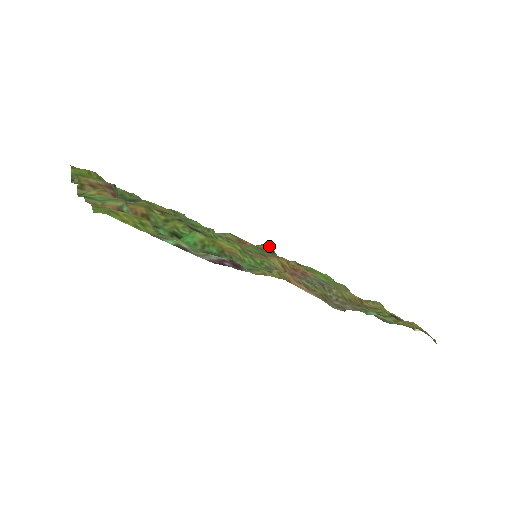
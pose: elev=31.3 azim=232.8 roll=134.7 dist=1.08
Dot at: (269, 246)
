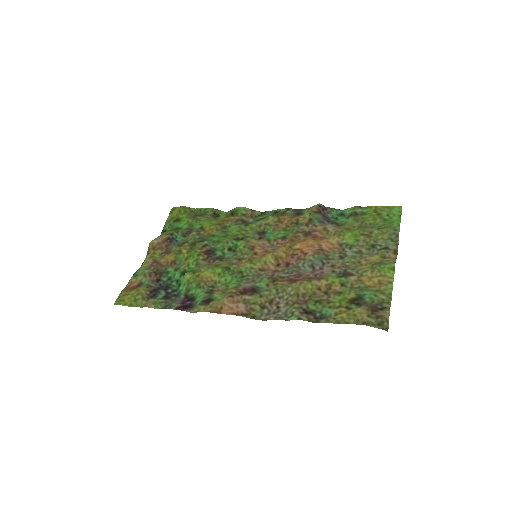
Dot at: (308, 214)
